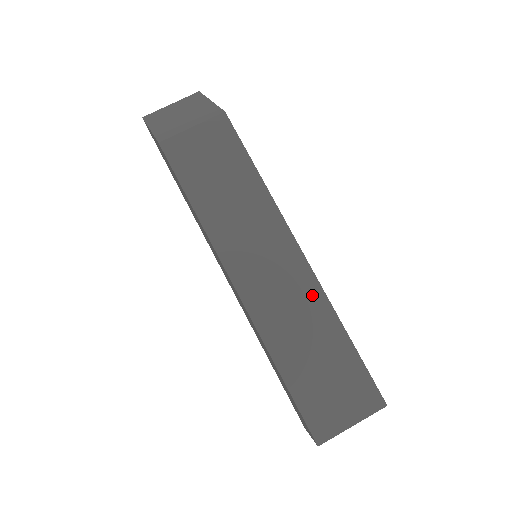
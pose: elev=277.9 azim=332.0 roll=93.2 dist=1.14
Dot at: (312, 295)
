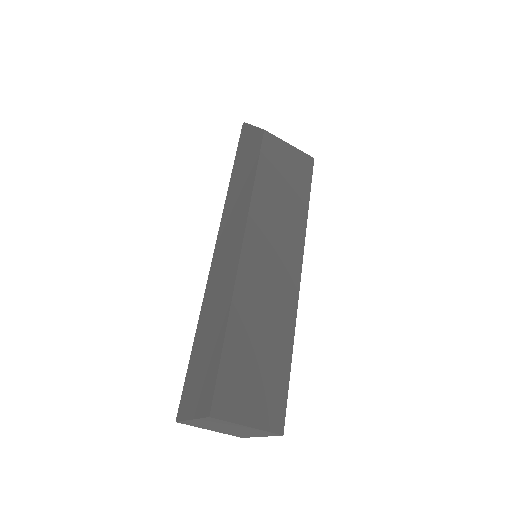
Dot at: (288, 305)
